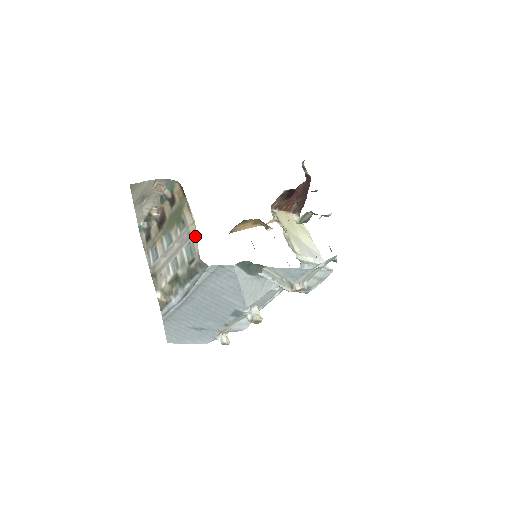
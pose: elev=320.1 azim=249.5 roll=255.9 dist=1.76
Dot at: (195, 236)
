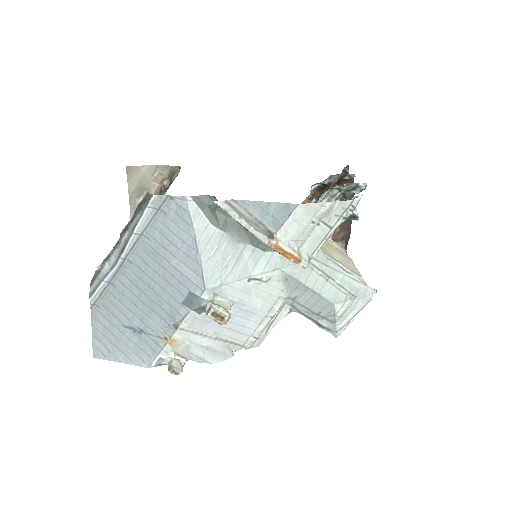
Dot at: occluded
